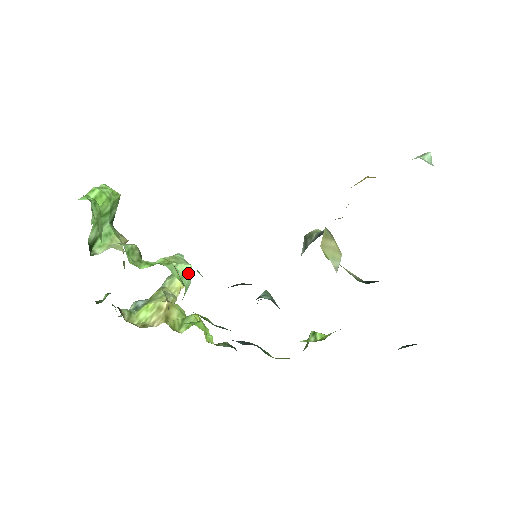
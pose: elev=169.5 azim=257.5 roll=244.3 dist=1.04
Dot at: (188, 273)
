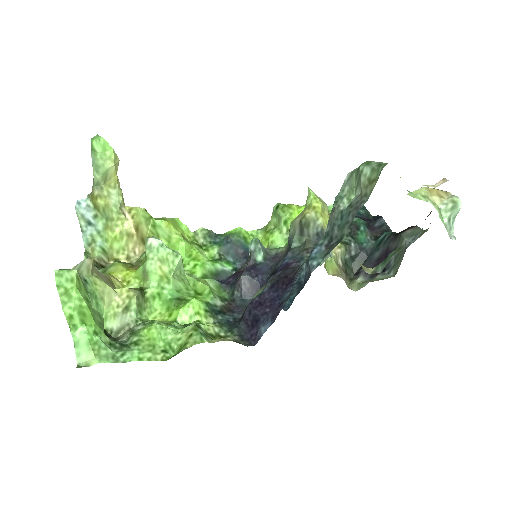
Dot at: (181, 263)
